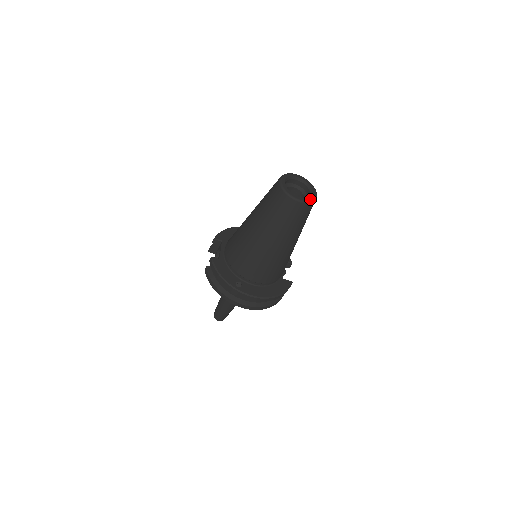
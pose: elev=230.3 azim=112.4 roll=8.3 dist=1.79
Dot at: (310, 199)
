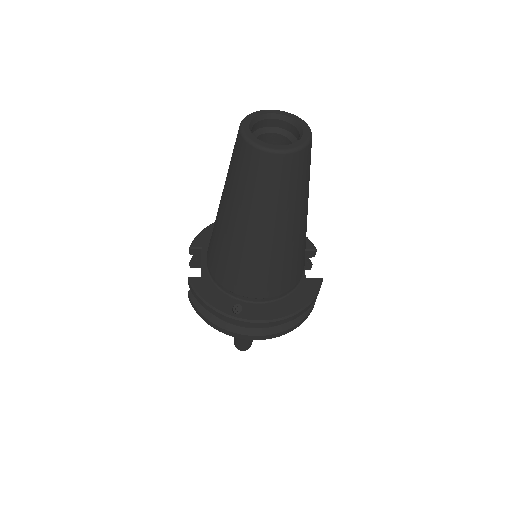
Dot at: (300, 143)
